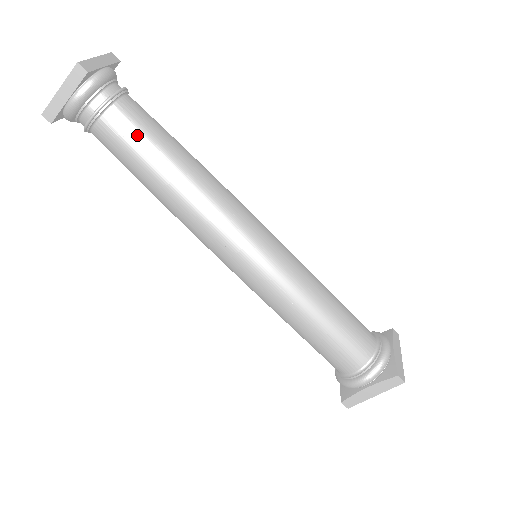
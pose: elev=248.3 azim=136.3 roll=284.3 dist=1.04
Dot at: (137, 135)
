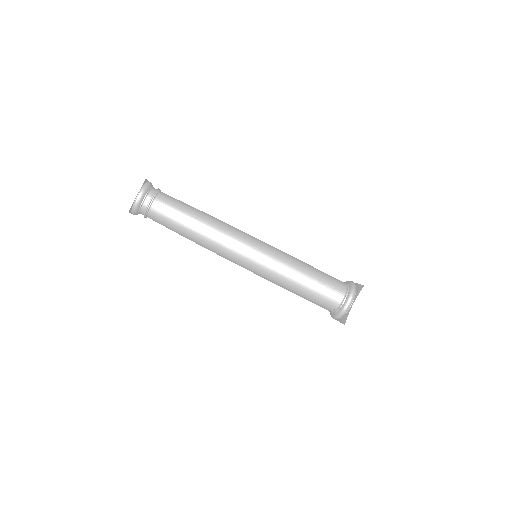
Dot at: (175, 204)
